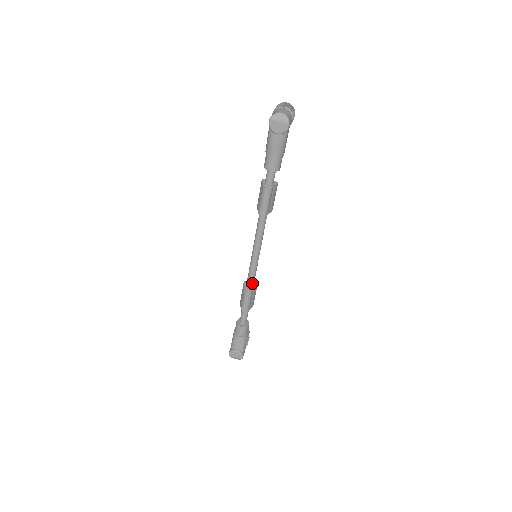
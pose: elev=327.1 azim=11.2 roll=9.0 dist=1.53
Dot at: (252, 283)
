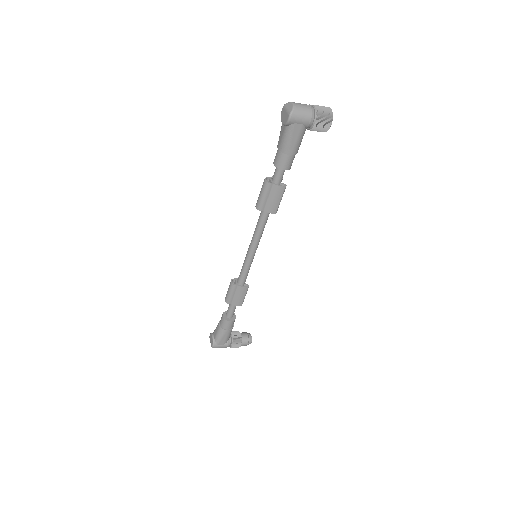
Dot at: (241, 278)
